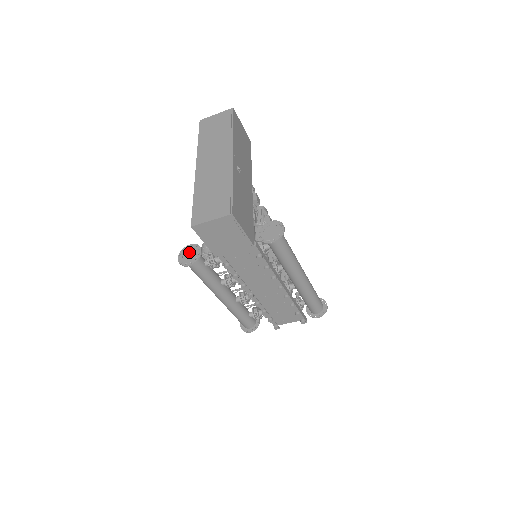
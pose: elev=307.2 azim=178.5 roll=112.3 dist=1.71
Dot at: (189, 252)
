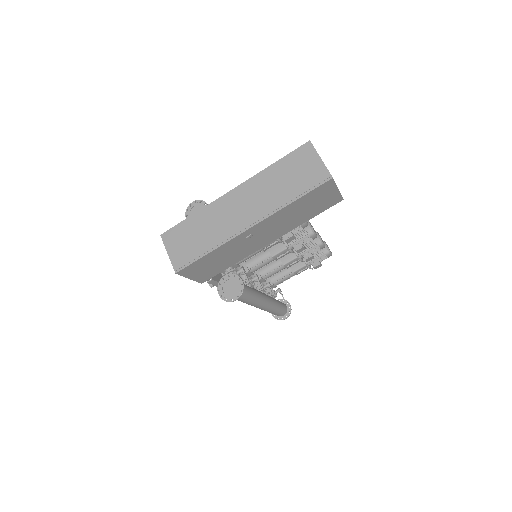
Dot at: occluded
